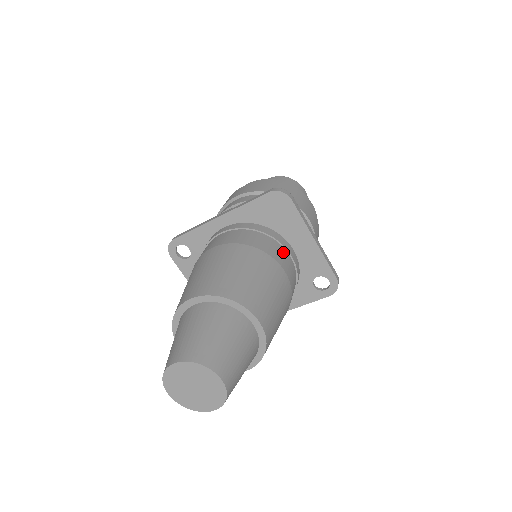
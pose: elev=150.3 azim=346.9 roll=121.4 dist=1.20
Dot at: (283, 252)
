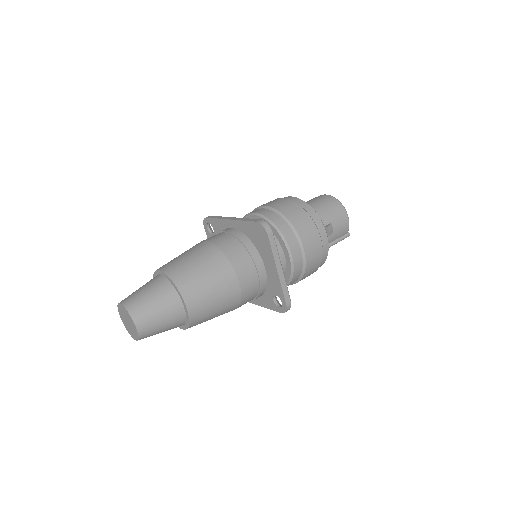
Dot at: (250, 267)
